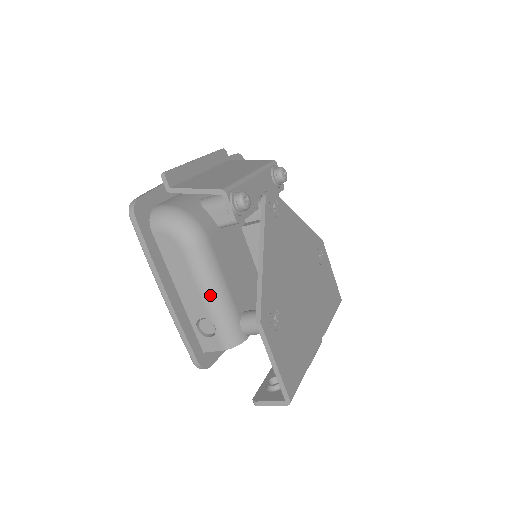
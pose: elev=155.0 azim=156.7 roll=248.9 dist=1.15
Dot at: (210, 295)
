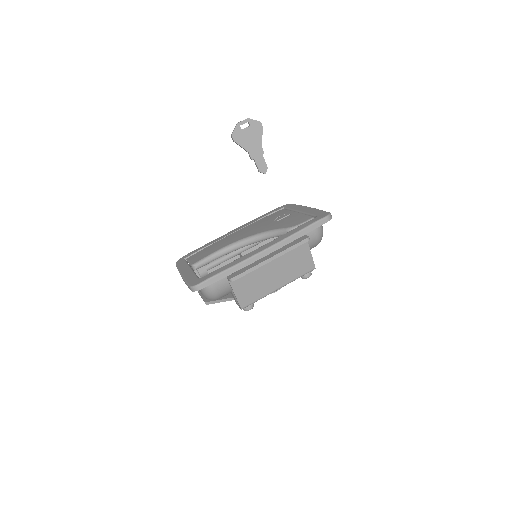
Dot at: occluded
